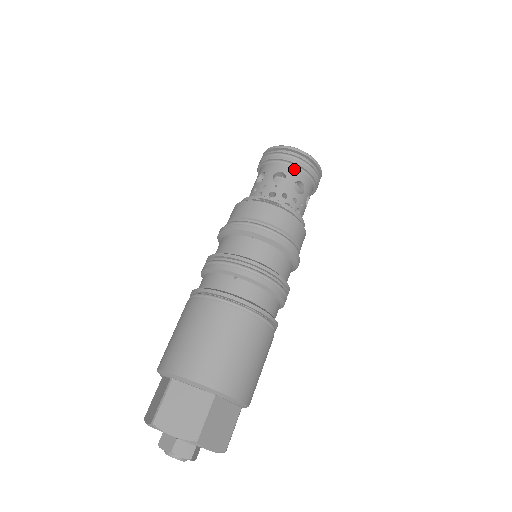
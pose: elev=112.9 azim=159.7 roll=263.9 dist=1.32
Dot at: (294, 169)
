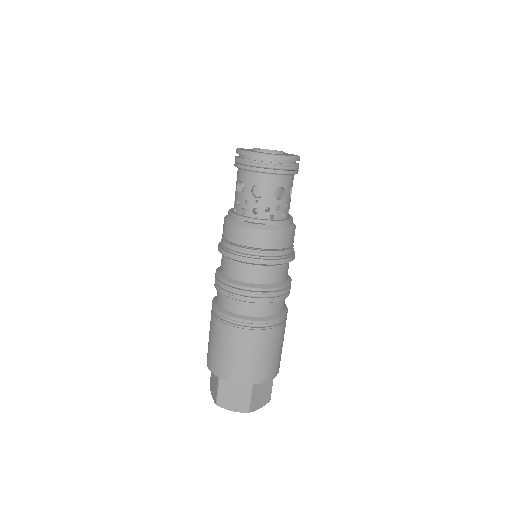
Dot at: (270, 177)
